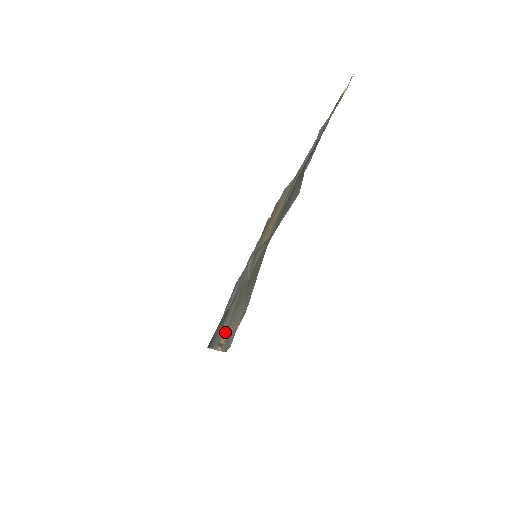
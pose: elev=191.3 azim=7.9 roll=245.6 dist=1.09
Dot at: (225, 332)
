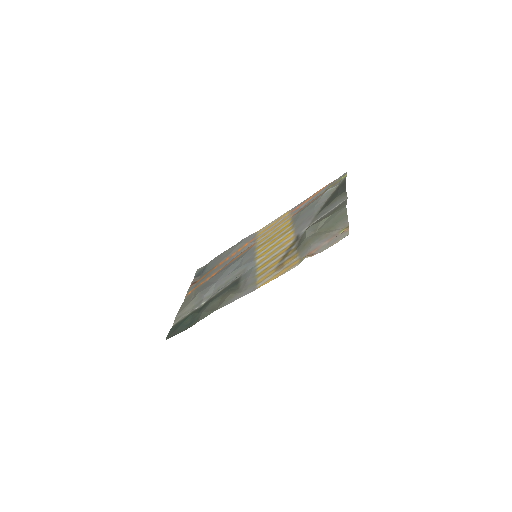
Dot at: (274, 273)
